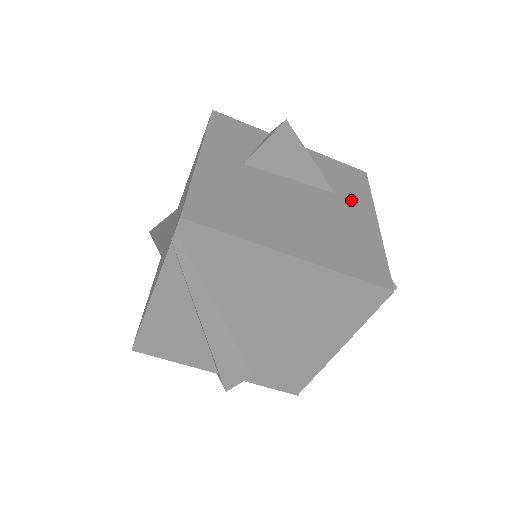
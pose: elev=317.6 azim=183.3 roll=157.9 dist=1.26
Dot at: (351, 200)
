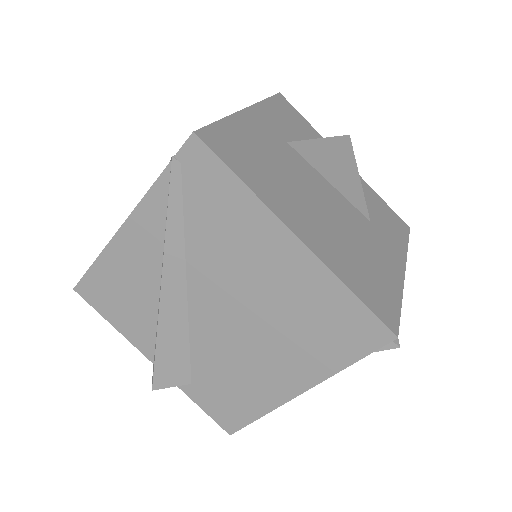
Dot at: (385, 237)
